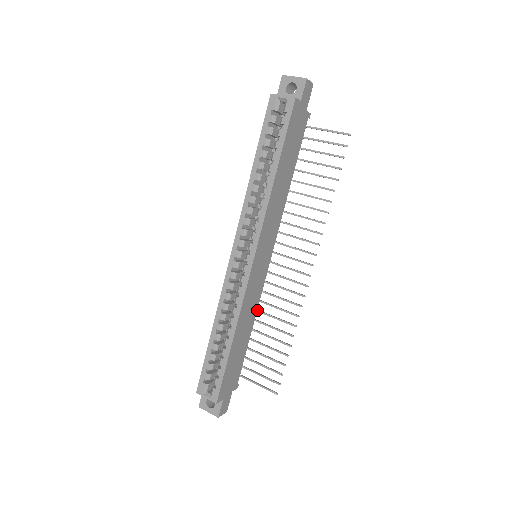
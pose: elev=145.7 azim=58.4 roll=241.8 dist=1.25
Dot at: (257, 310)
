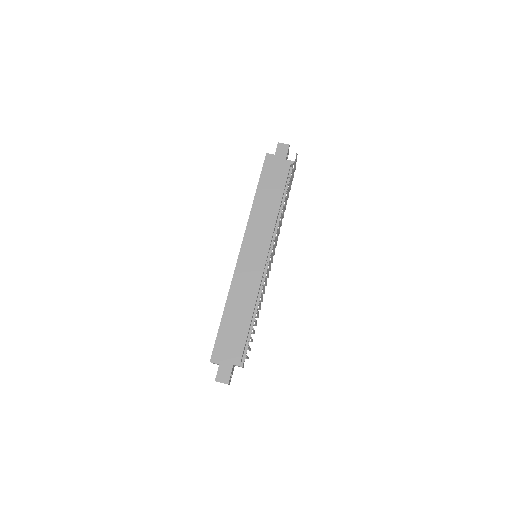
Dot at: occluded
